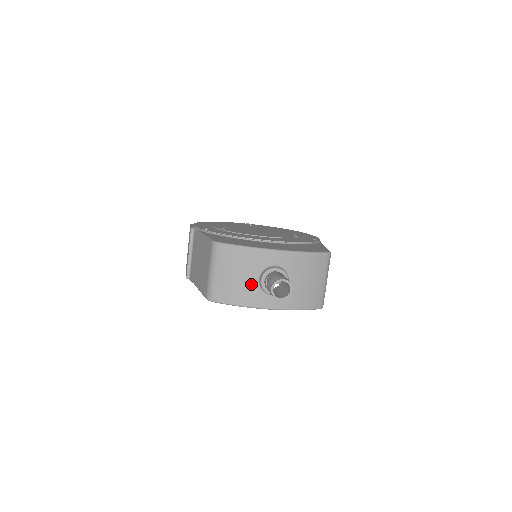
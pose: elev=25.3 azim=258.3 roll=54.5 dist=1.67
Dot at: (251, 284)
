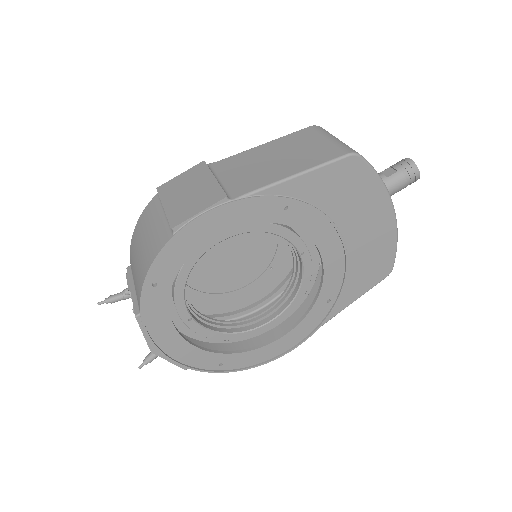
Dot at: occluded
